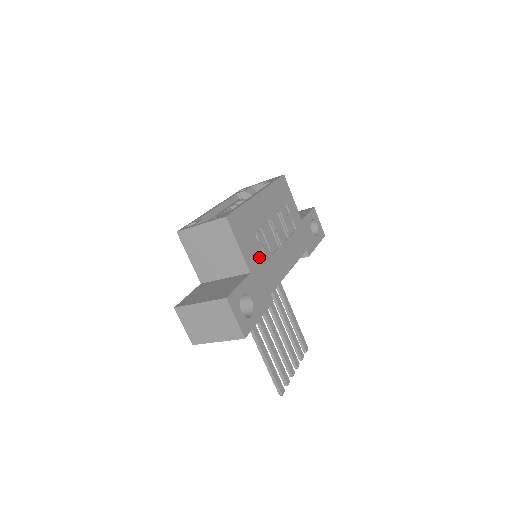
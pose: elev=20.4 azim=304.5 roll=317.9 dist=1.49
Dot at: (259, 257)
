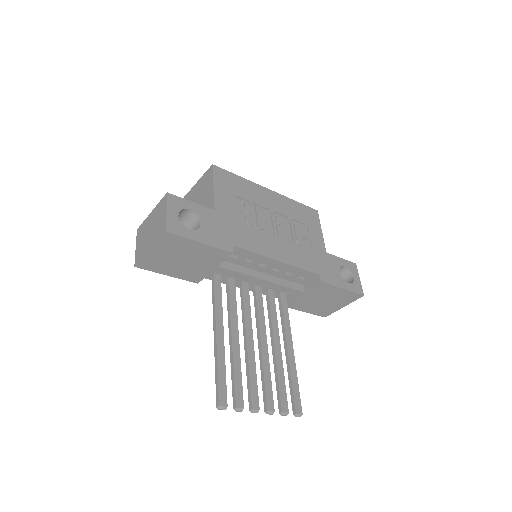
Dot at: (238, 217)
